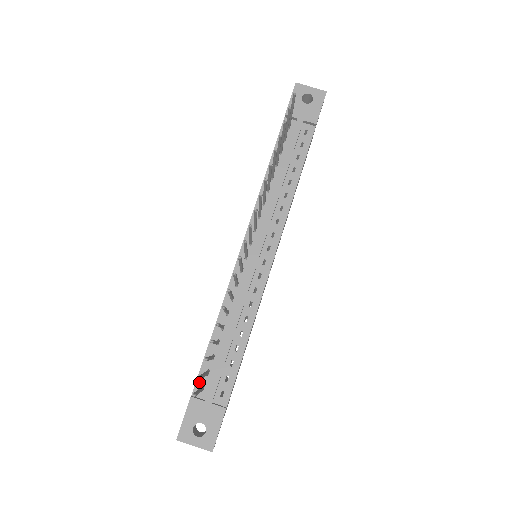
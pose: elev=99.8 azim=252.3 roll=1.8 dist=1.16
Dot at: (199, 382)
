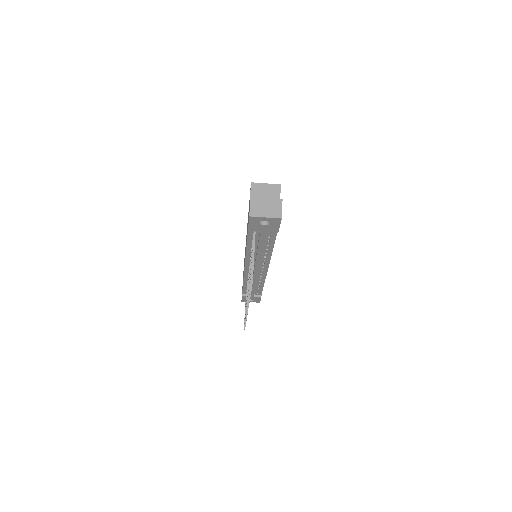
Dot at: (244, 292)
